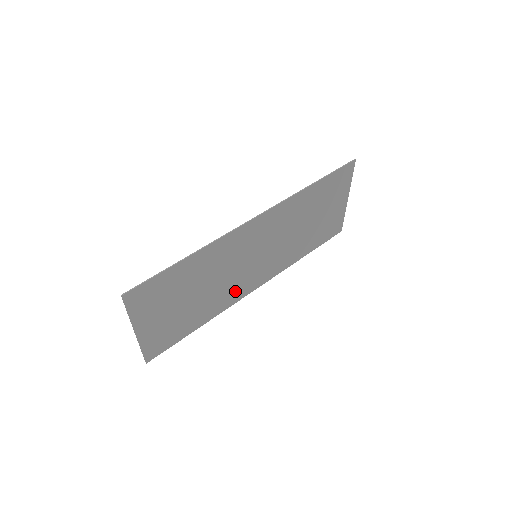
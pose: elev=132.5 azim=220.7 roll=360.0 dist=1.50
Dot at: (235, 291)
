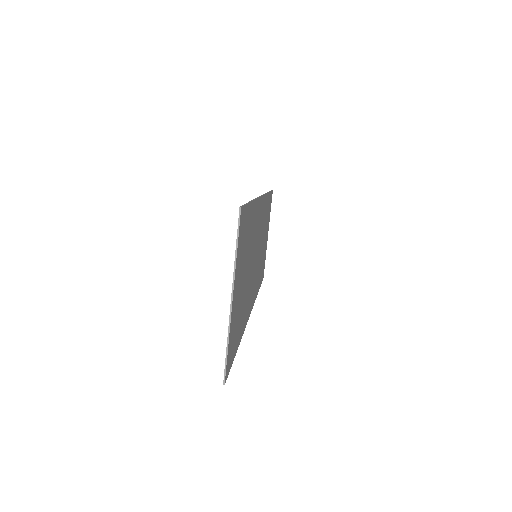
Dot at: occluded
